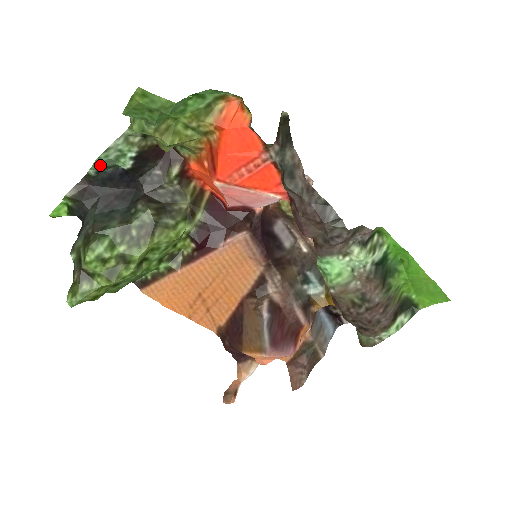
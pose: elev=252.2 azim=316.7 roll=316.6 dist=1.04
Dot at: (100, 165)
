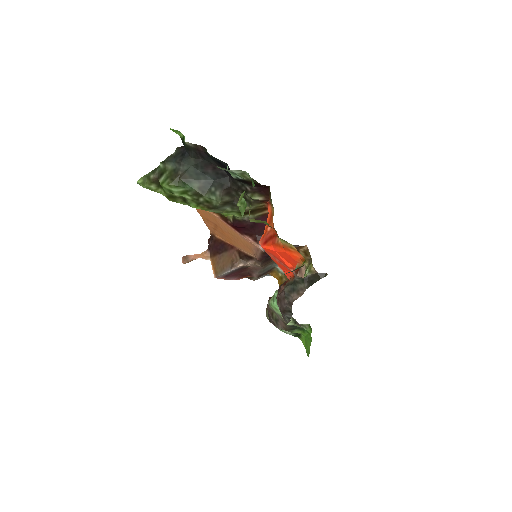
Dot at: occluded
